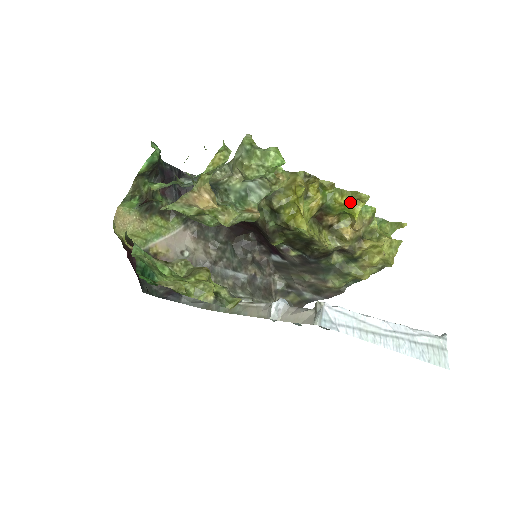
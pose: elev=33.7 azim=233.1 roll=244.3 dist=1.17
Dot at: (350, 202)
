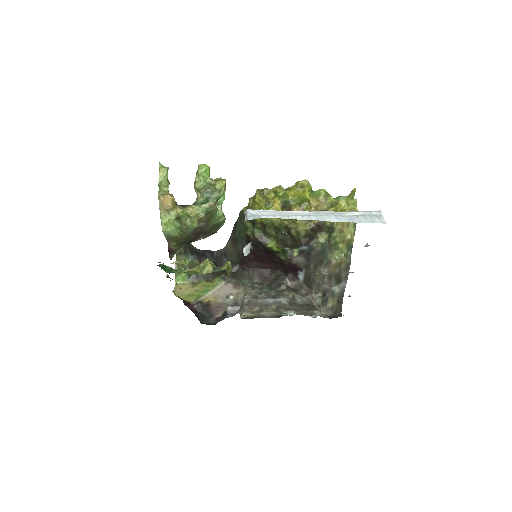
Dot at: (299, 191)
